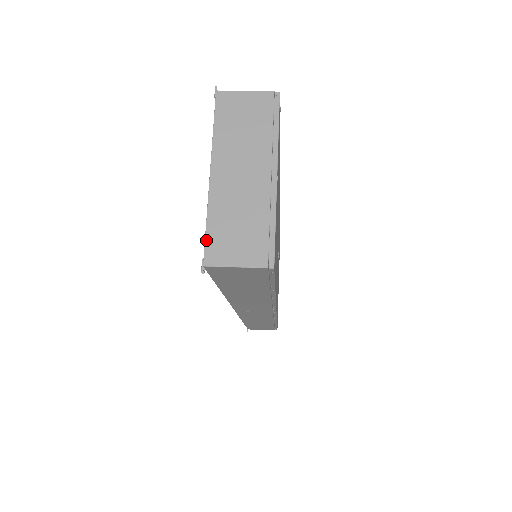
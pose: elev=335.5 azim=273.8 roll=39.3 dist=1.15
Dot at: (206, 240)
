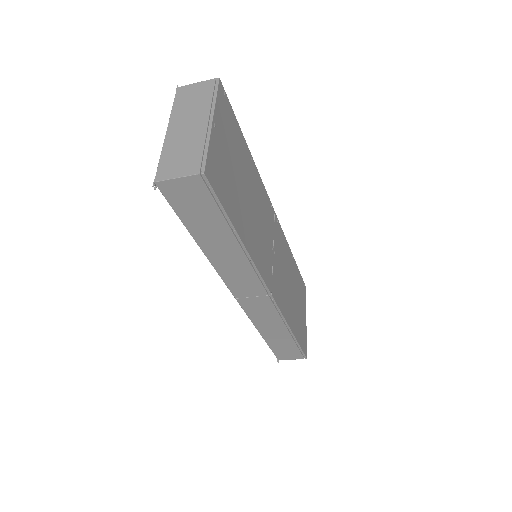
Dot at: (158, 167)
